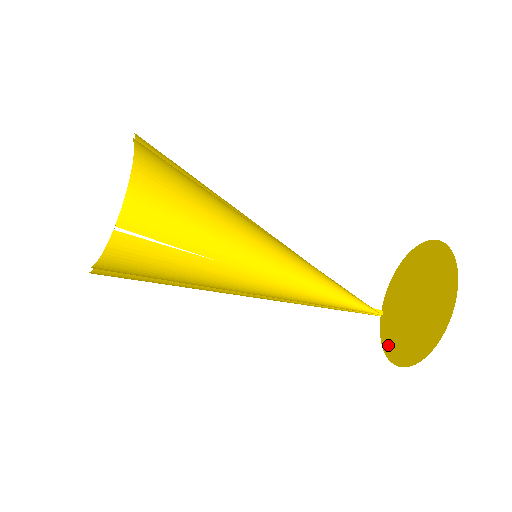
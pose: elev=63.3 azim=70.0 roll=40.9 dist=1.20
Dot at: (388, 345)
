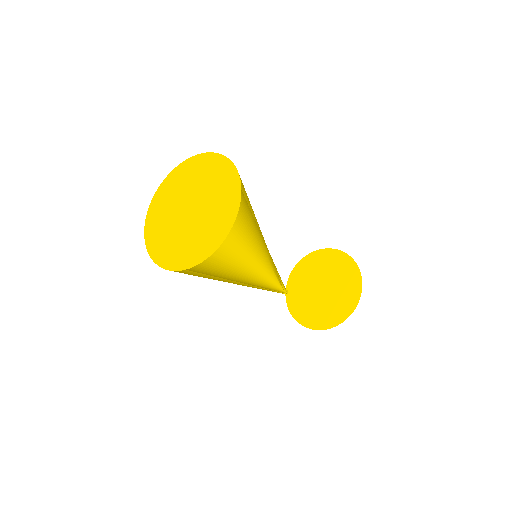
Dot at: (299, 315)
